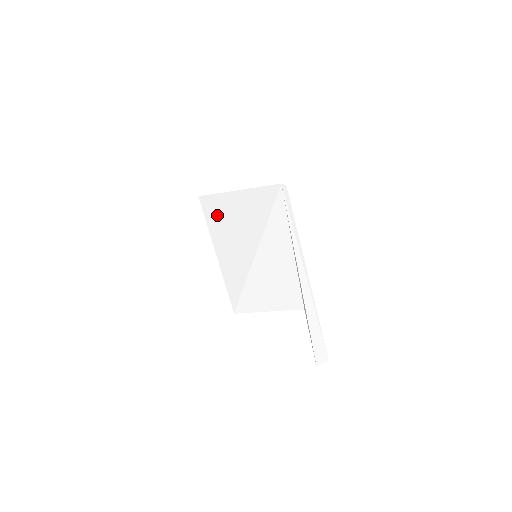
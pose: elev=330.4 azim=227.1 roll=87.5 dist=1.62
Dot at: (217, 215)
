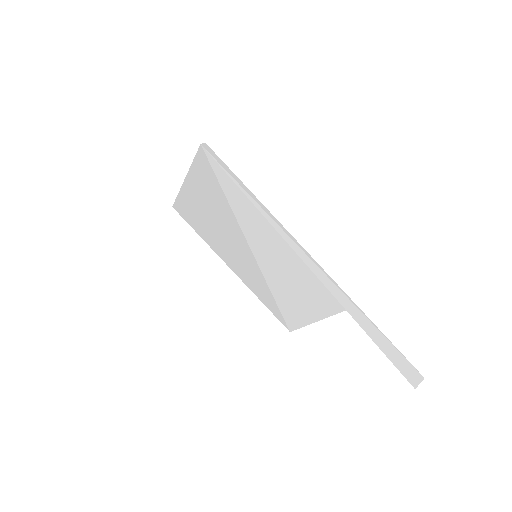
Dot at: (196, 221)
